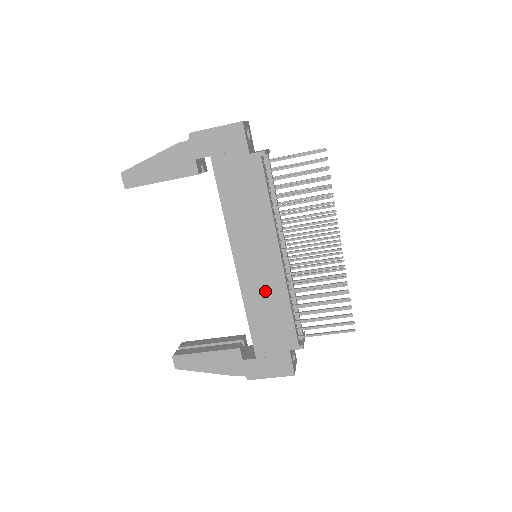
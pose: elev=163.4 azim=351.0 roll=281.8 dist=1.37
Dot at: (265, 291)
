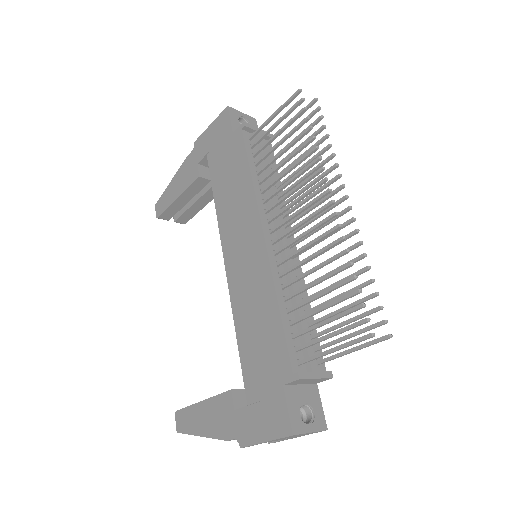
Dot at: (252, 291)
